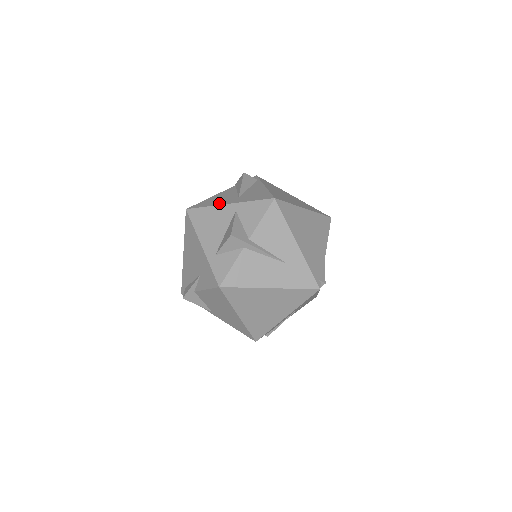
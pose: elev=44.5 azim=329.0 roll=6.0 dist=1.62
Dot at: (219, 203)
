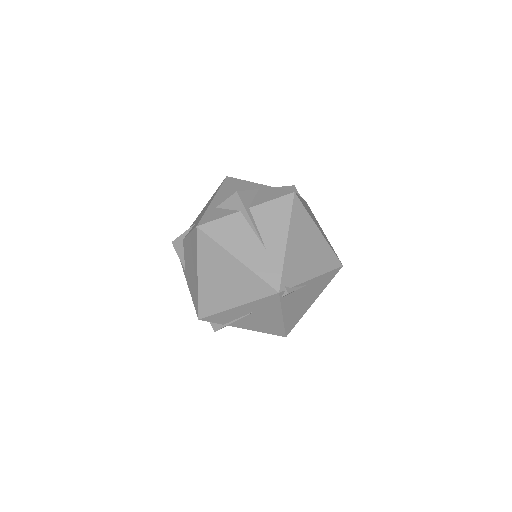
Dot at: occluded
